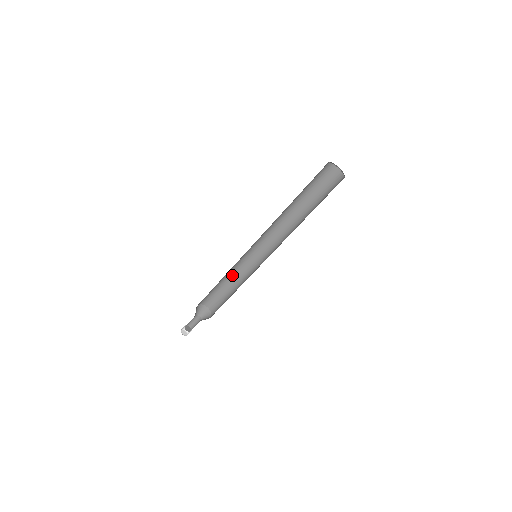
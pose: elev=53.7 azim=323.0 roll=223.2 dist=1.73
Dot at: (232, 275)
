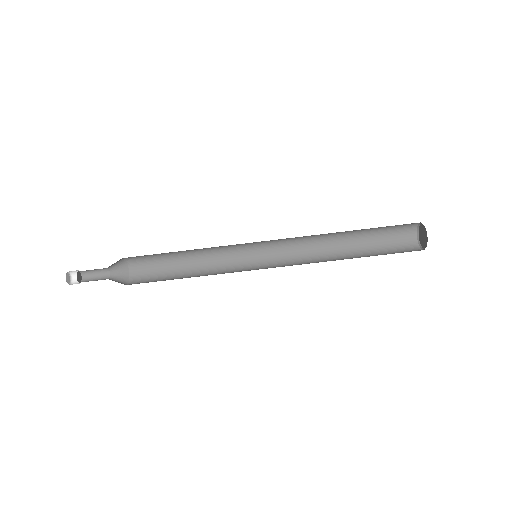
Dot at: (200, 255)
